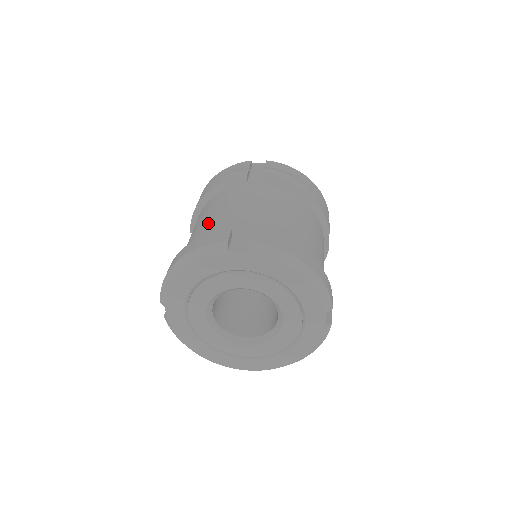
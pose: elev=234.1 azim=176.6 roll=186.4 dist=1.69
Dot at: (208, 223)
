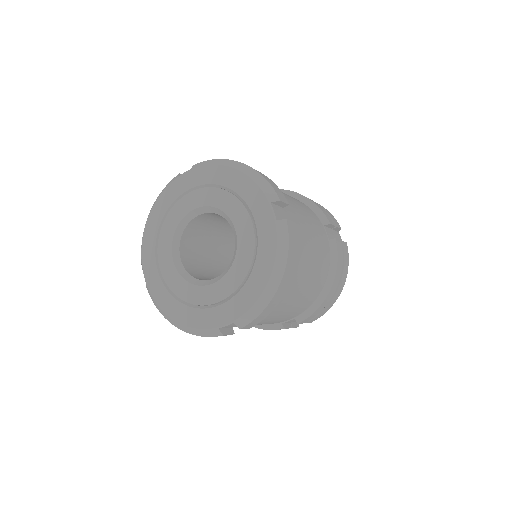
Dot at: occluded
